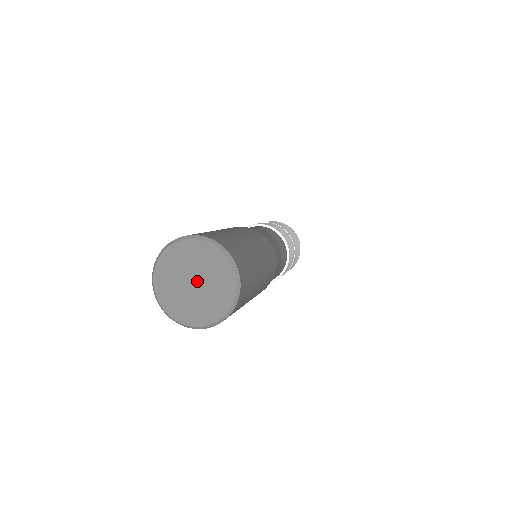
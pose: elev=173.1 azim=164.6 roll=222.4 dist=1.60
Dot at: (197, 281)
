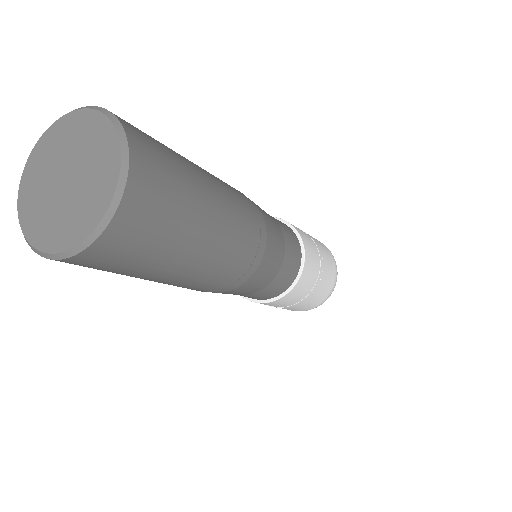
Dot at: (70, 175)
